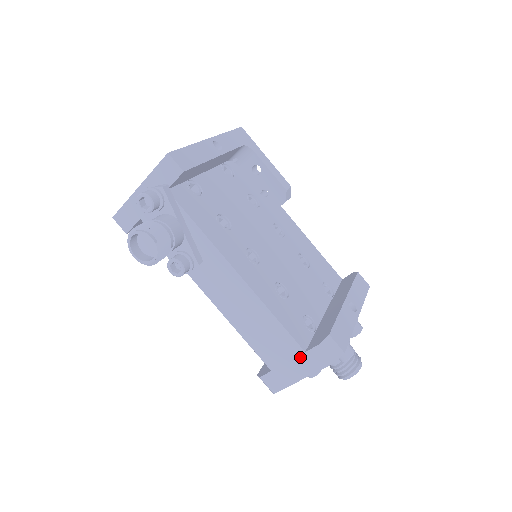
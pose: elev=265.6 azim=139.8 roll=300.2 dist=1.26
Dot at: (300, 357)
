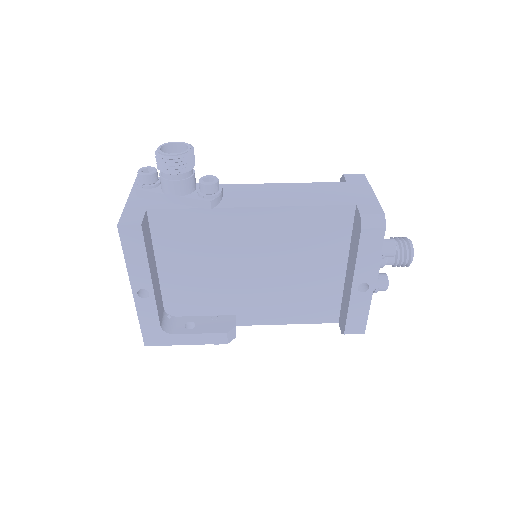
Dot at: (350, 186)
